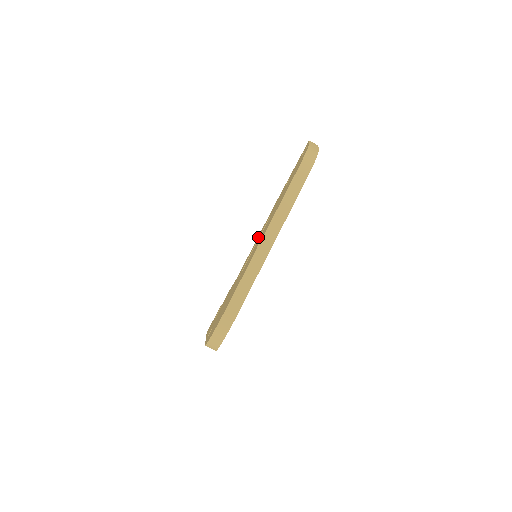
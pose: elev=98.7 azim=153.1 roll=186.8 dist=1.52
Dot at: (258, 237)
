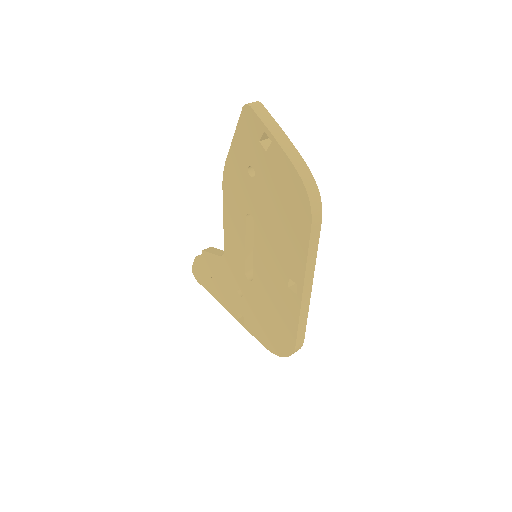
Dot at: (235, 227)
